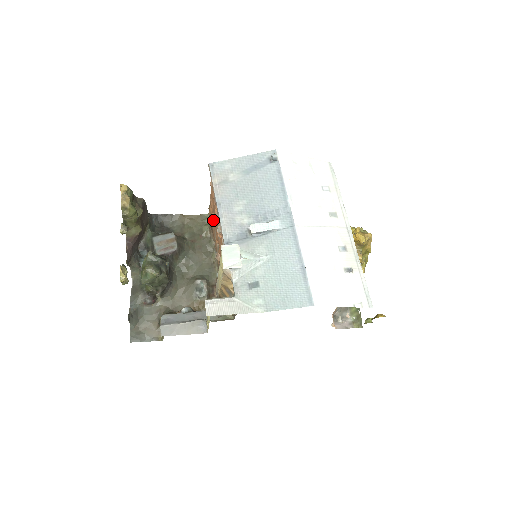
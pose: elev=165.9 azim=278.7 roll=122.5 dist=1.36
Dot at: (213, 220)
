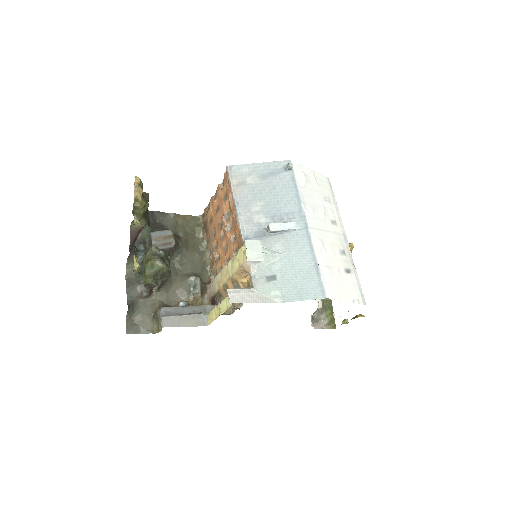
Dot at: (213, 220)
